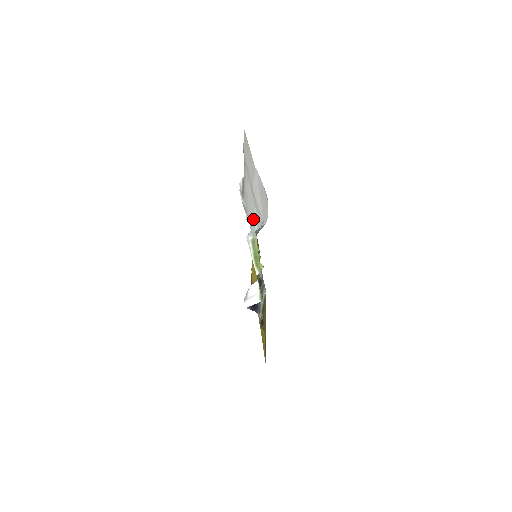
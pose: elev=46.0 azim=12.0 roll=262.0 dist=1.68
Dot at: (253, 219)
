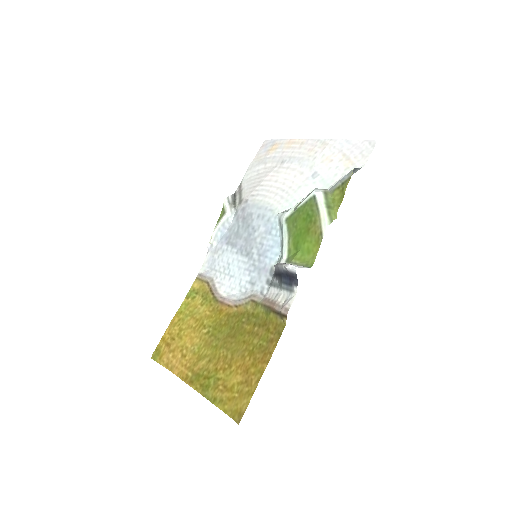
Dot at: (297, 195)
